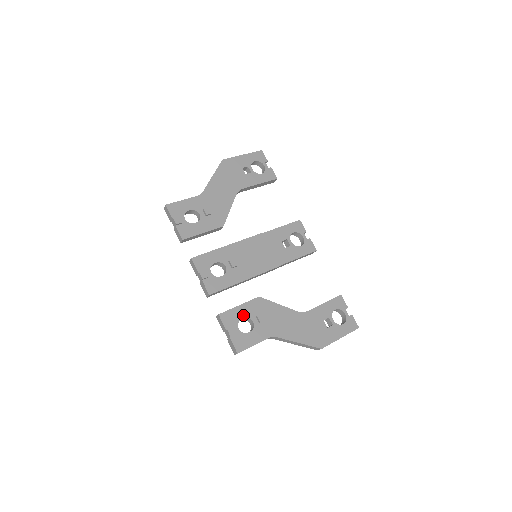
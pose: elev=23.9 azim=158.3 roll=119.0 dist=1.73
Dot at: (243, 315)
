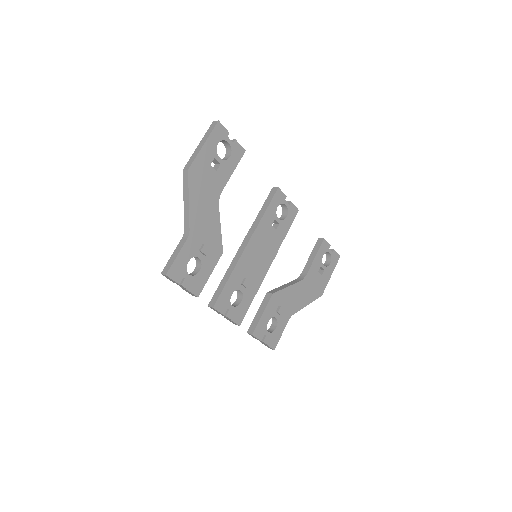
Dot at: (268, 319)
